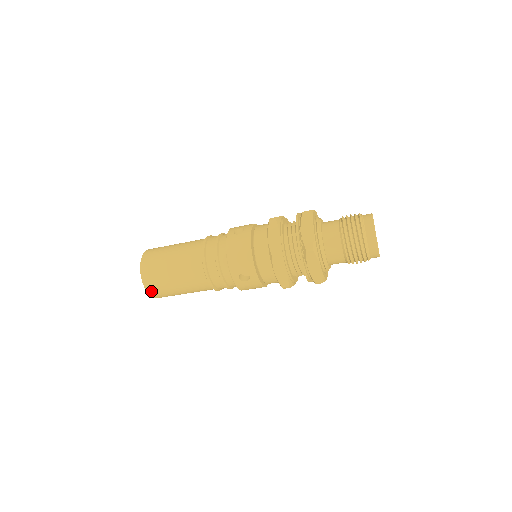
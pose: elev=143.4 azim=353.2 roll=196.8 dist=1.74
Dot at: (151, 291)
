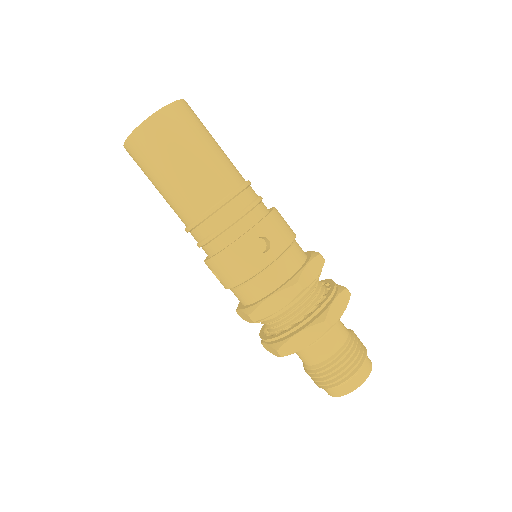
Dot at: (128, 152)
